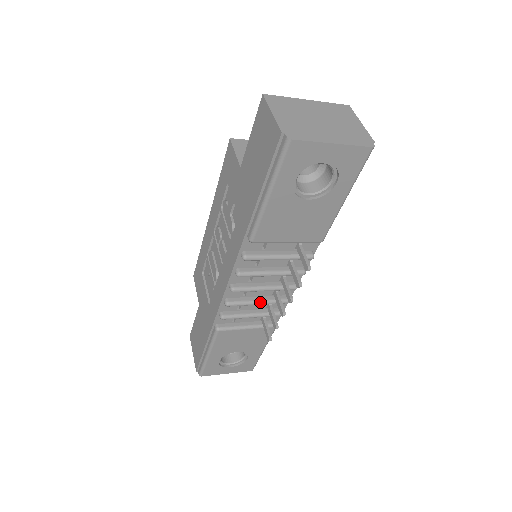
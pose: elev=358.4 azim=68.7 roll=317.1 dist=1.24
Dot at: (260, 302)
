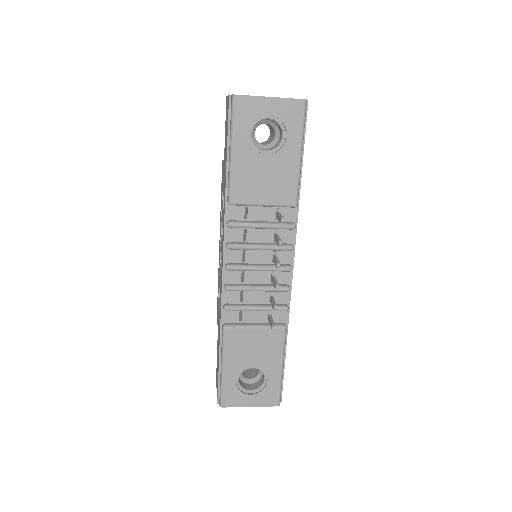
Dot at: (258, 287)
